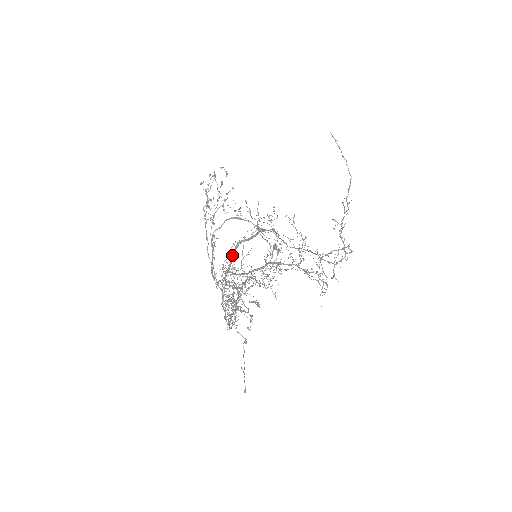
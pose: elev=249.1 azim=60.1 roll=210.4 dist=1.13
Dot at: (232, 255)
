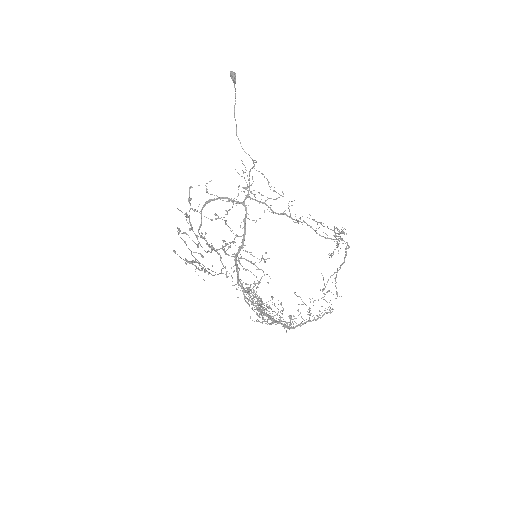
Dot at: (236, 268)
